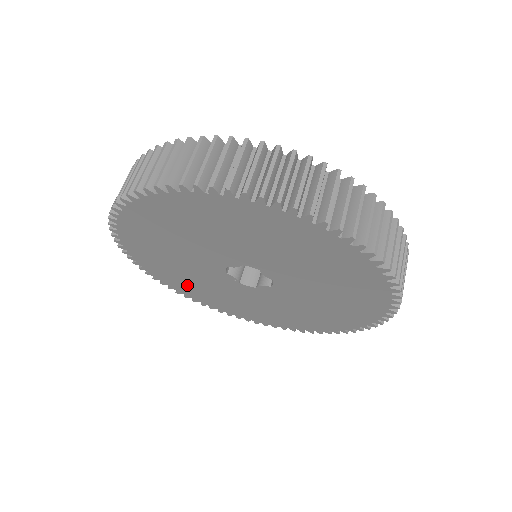
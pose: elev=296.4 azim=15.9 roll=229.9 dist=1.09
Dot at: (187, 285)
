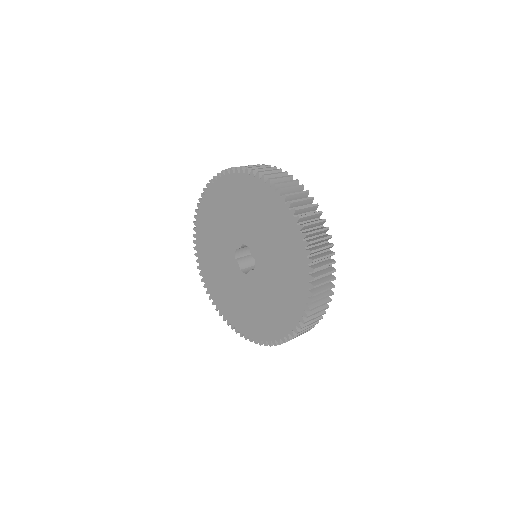
Dot at: (216, 284)
